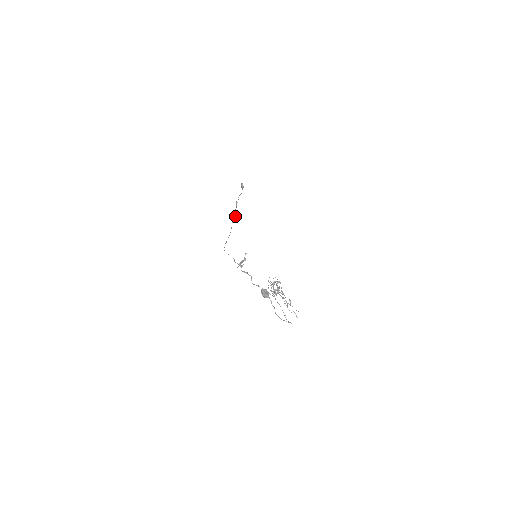
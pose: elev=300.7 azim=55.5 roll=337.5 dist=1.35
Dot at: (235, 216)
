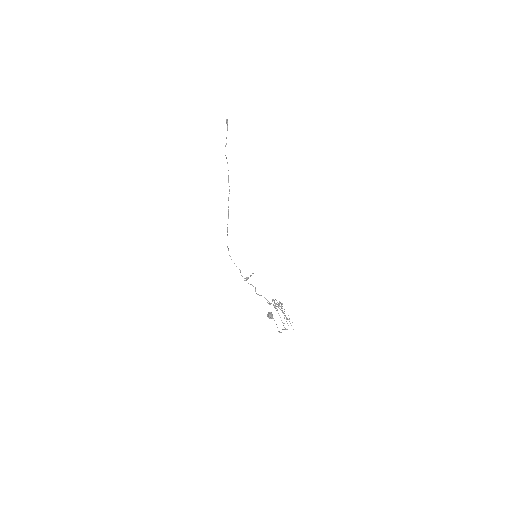
Dot at: (229, 189)
